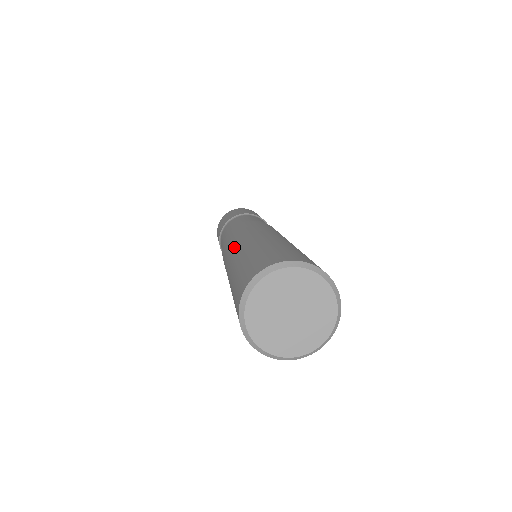
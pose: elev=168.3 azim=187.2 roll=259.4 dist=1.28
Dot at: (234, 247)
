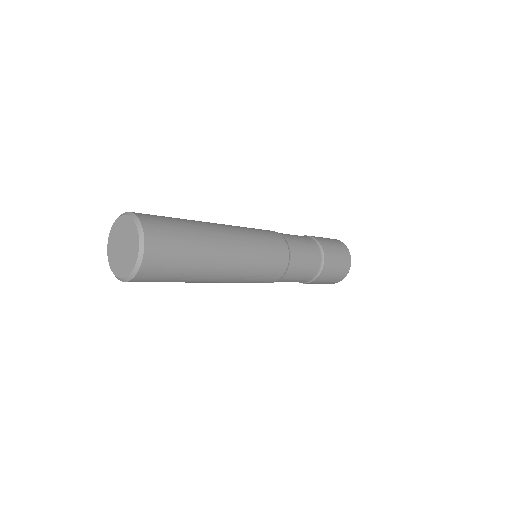
Dot at: occluded
